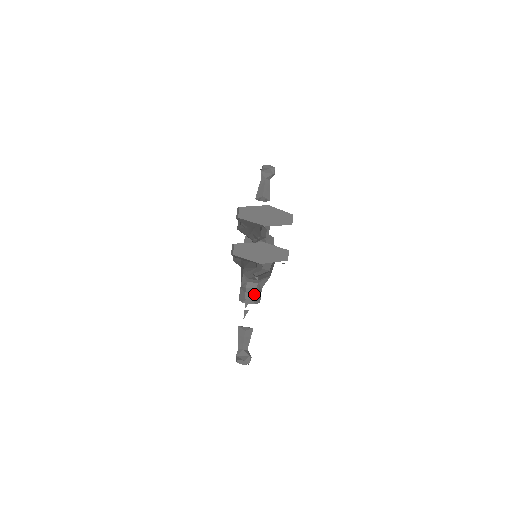
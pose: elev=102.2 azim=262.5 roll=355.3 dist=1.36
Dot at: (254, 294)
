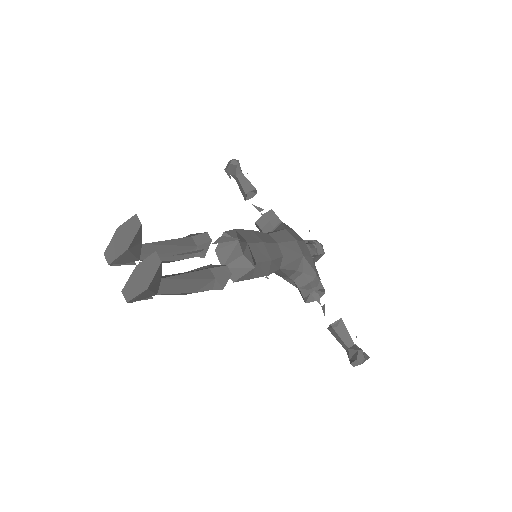
Dot at: (308, 286)
